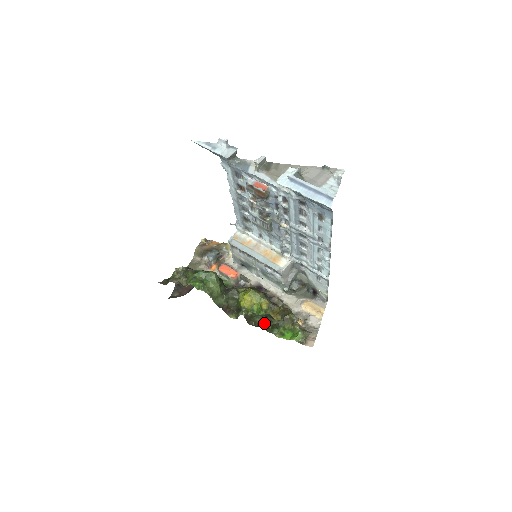
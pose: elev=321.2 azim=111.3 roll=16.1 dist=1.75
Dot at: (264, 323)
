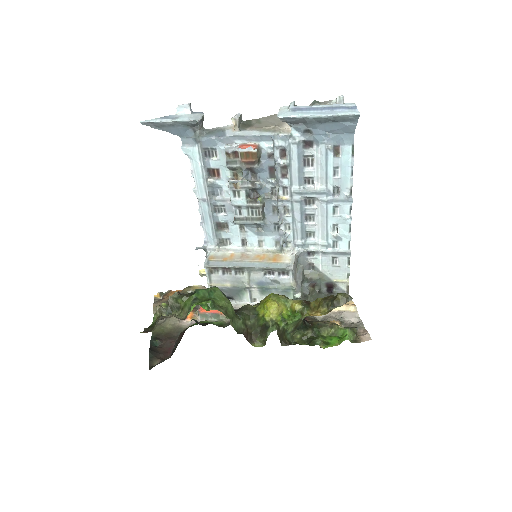
Dot at: (296, 342)
